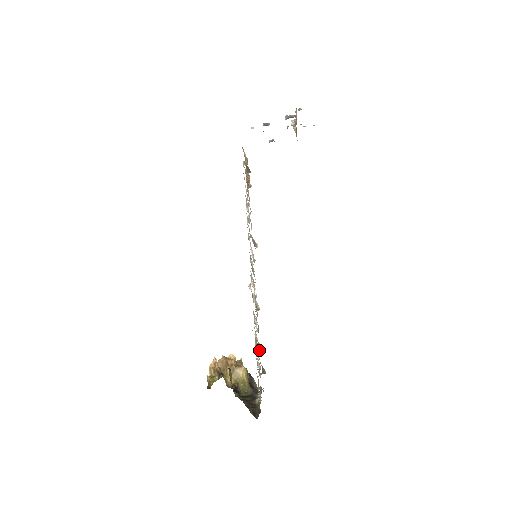
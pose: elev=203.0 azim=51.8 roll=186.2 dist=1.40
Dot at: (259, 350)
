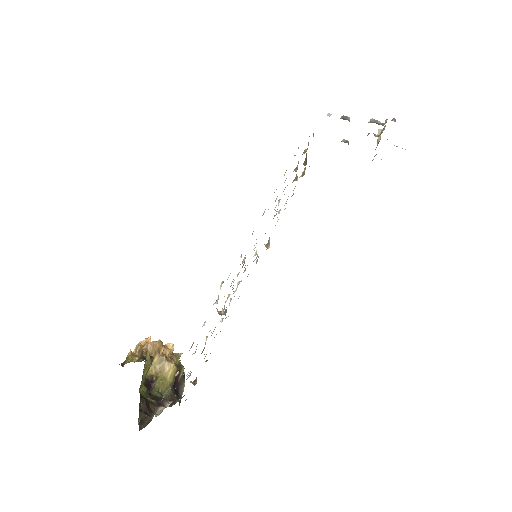
Dot at: (205, 356)
